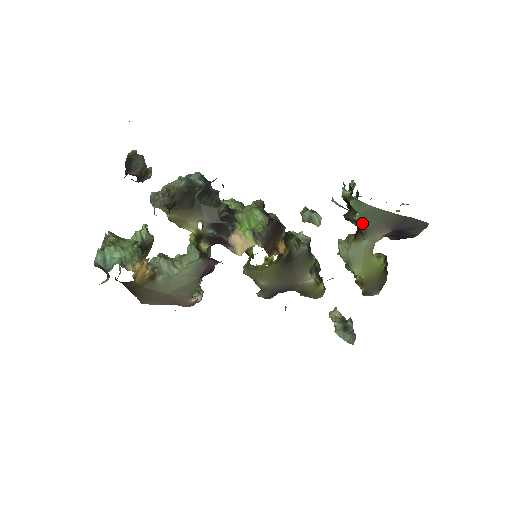
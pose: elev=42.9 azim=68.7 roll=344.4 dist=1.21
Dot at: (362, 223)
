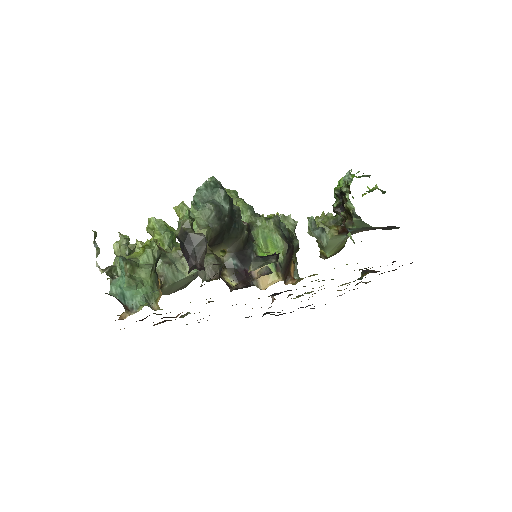
Dot at: (354, 230)
